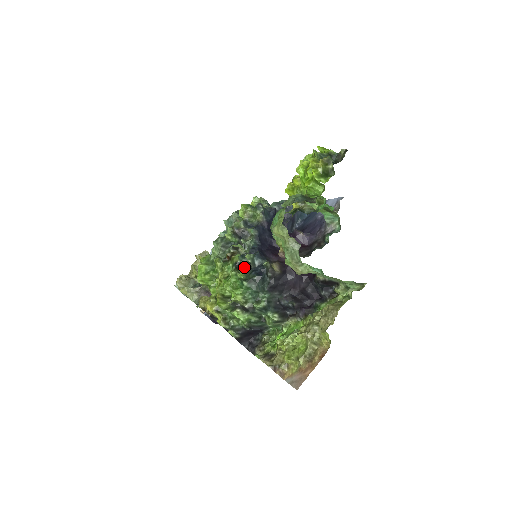
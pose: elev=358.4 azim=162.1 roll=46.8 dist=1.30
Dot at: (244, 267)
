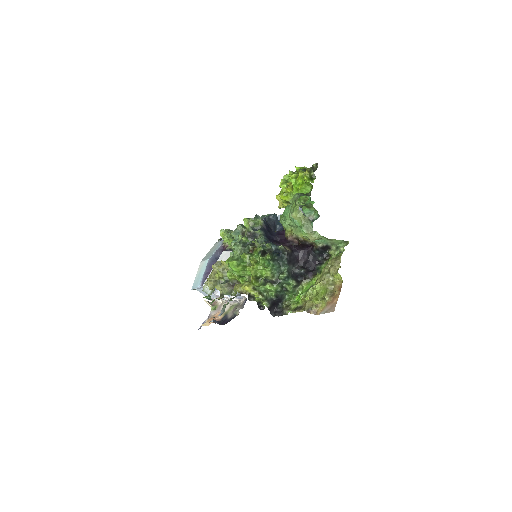
Dot at: (265, 254)
